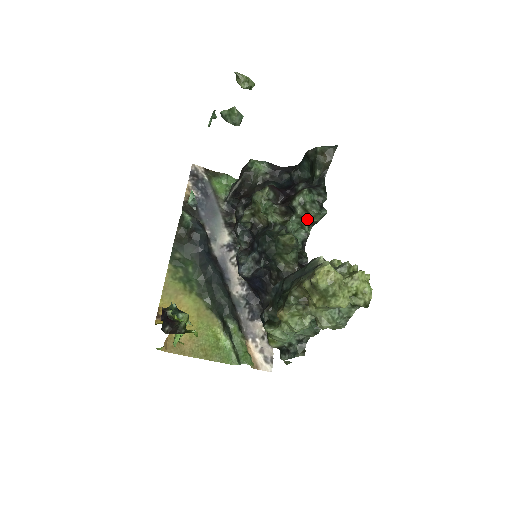
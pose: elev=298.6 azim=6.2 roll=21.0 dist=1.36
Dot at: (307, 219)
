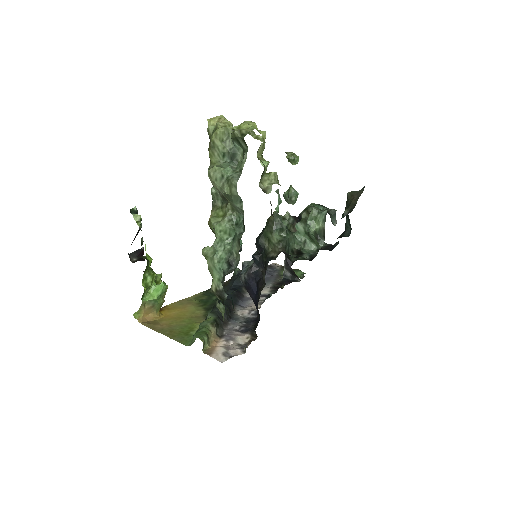
Dot at: (309, 221)
